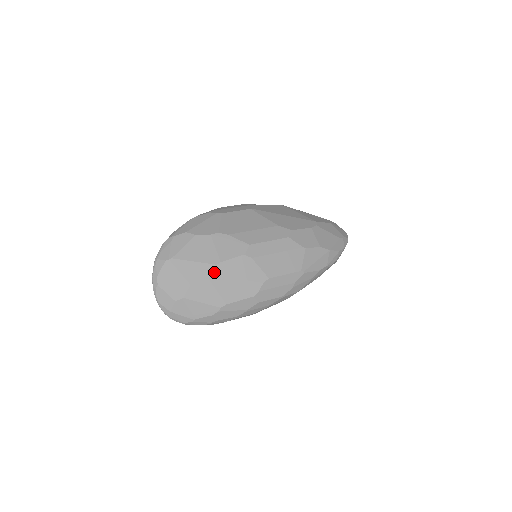
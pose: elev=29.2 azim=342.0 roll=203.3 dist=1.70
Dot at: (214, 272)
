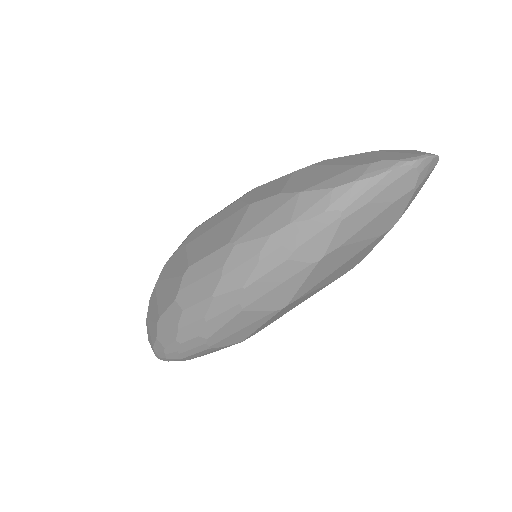
Dot at: (160, 276)
